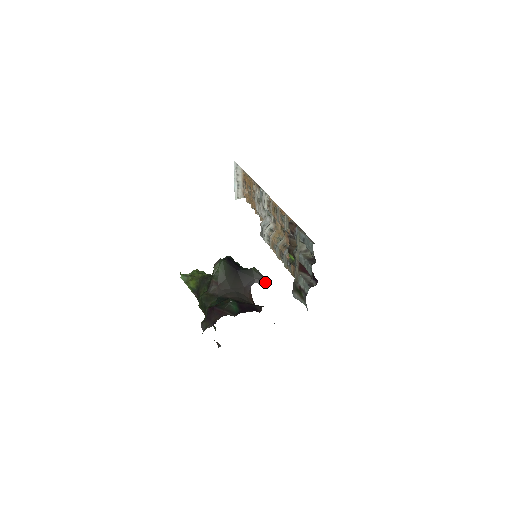
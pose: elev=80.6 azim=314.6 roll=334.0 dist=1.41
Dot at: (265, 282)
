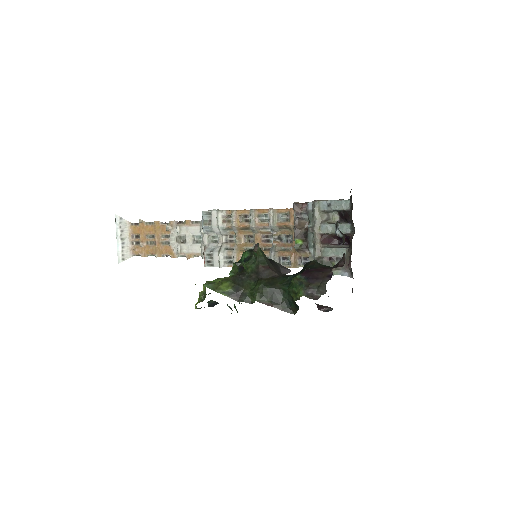
Dot at: (289, 269)
